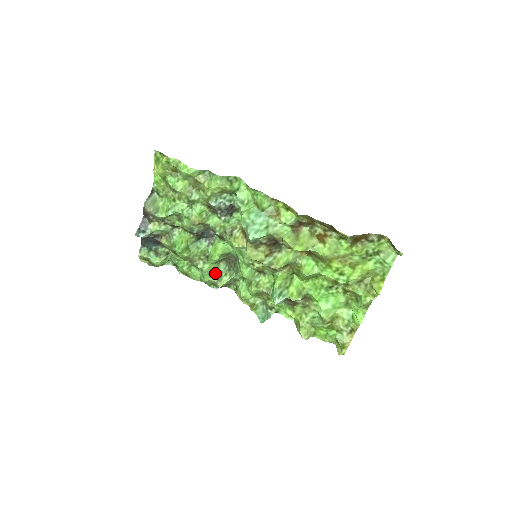
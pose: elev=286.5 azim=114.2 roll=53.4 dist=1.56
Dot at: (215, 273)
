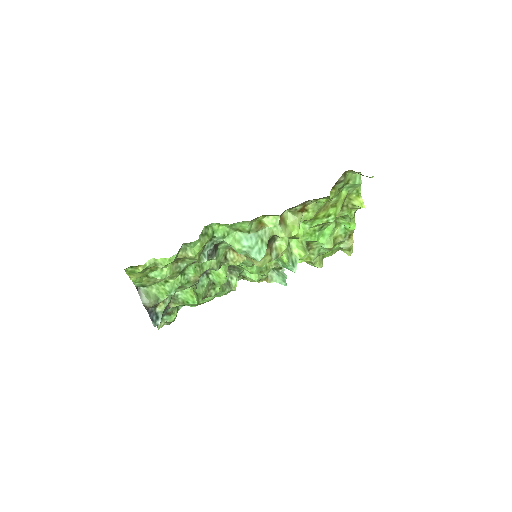
Dot at: (225, 286)
